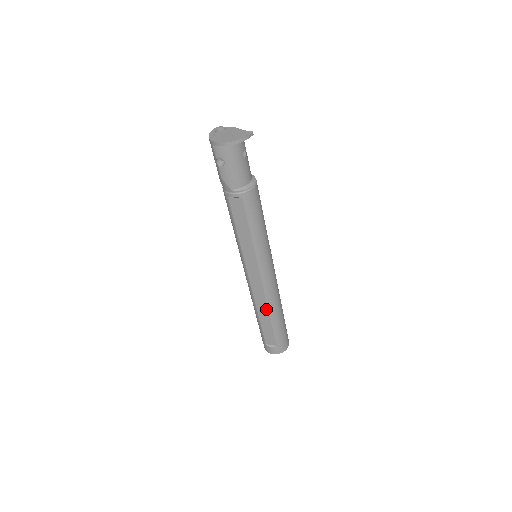
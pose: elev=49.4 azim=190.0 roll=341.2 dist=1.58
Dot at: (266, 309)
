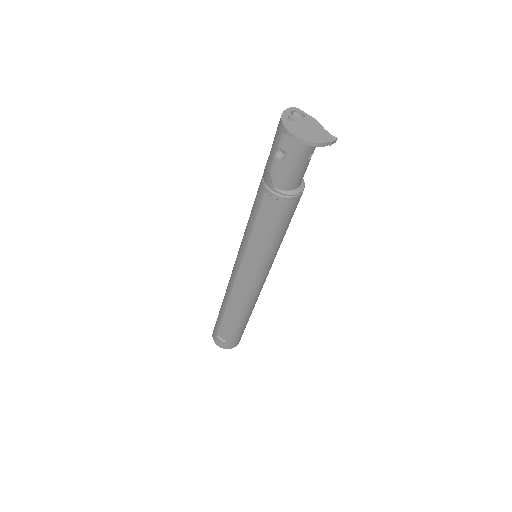
Dot at: (238, 309)
